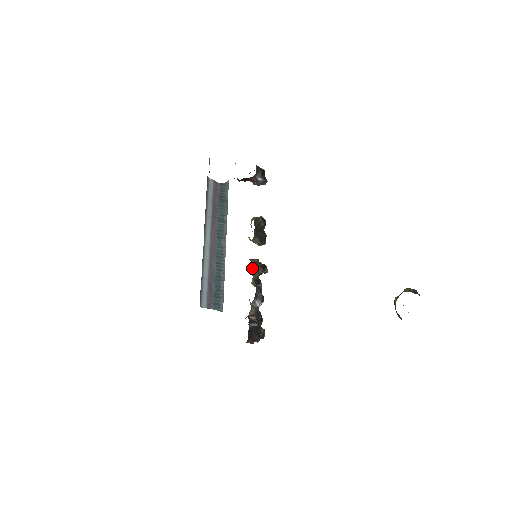
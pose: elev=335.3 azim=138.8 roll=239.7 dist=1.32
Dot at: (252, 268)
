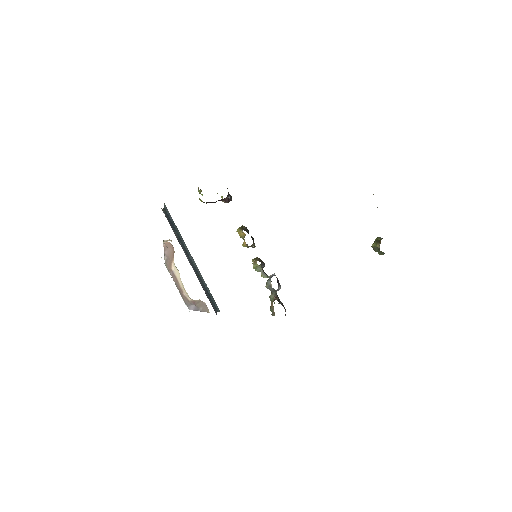
Dot at: (260, 266)
